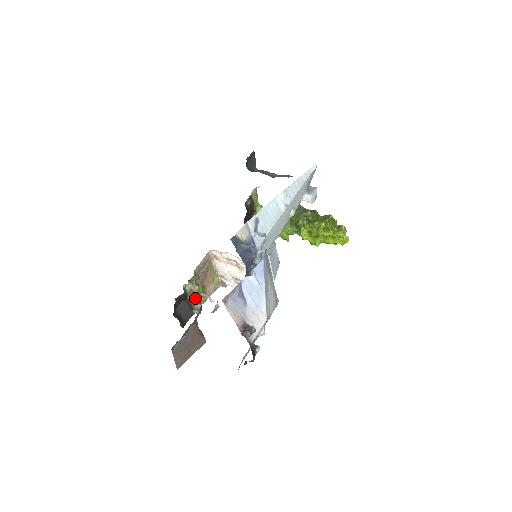
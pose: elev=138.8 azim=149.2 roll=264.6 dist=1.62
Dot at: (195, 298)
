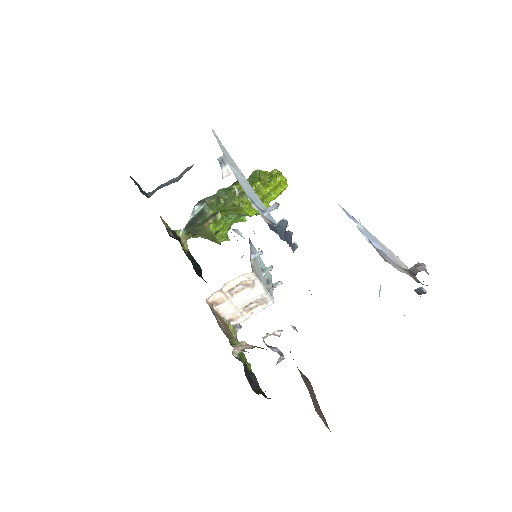
Dot at: occluded
